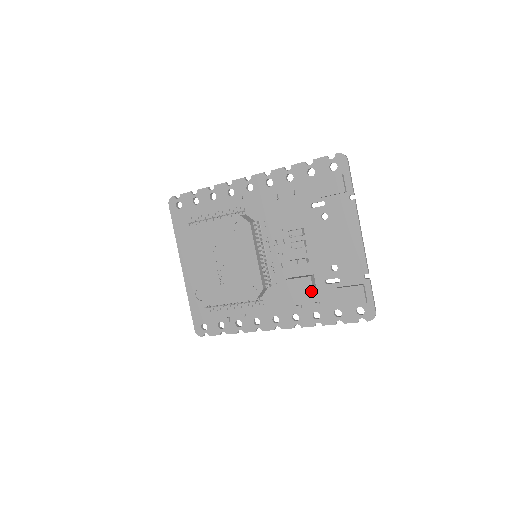
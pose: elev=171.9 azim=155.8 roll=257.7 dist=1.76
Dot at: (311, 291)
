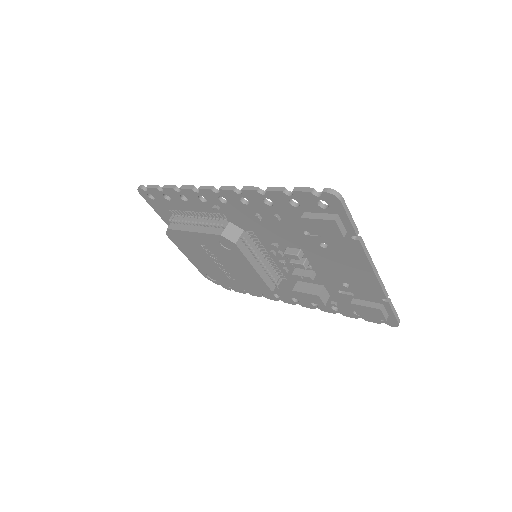
Dot at: occluded
